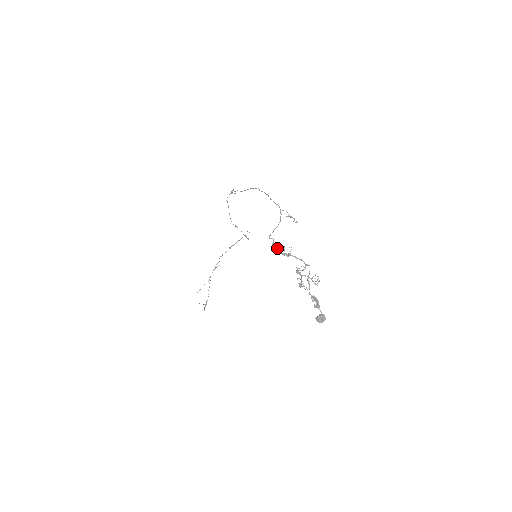
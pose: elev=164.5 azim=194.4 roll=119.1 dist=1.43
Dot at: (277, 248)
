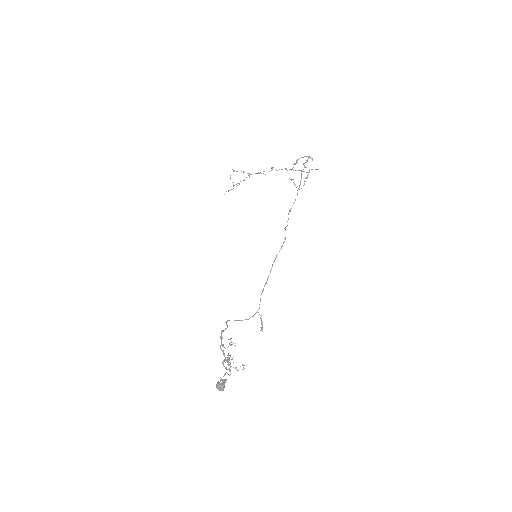
Dot at: (221, 338)
